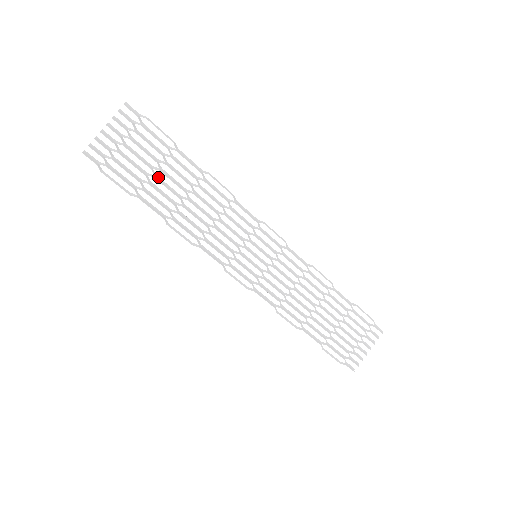
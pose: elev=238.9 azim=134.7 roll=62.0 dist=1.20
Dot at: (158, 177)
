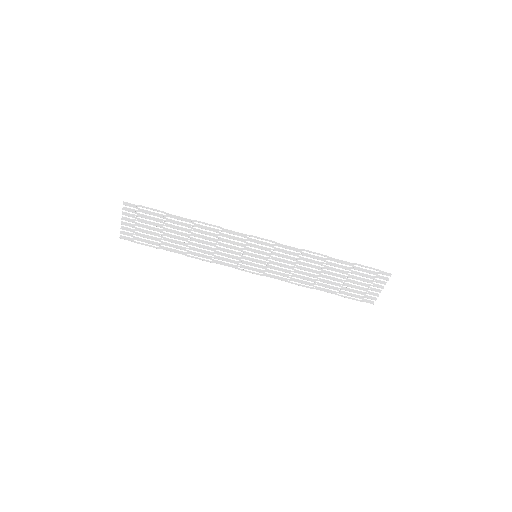
Dot at: (167, 234)
